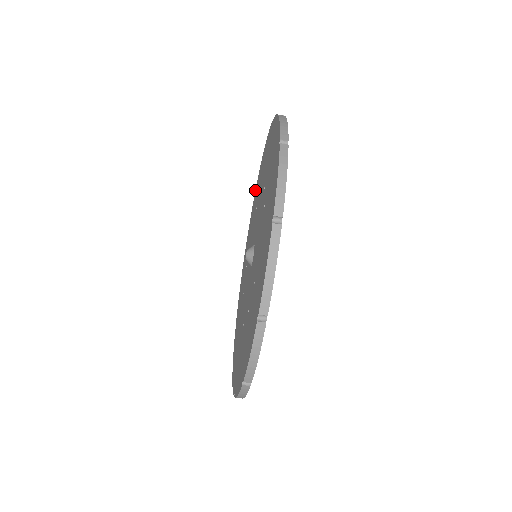
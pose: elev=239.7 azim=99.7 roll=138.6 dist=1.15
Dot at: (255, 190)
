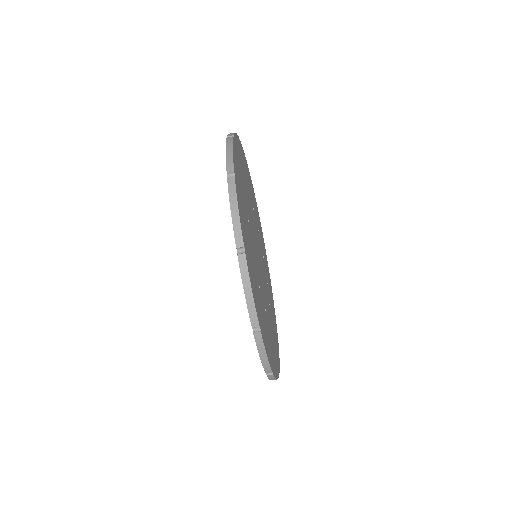
Dot at: occluded
